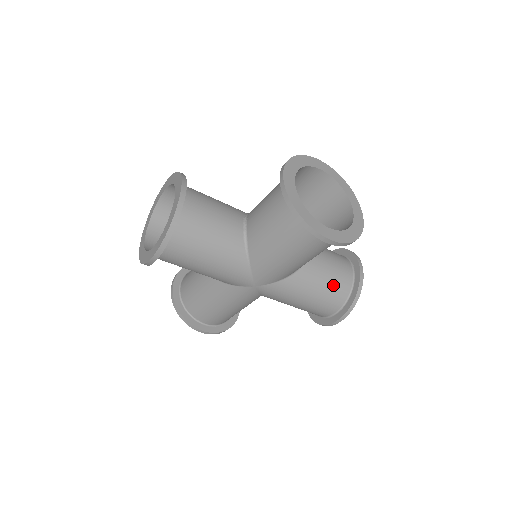
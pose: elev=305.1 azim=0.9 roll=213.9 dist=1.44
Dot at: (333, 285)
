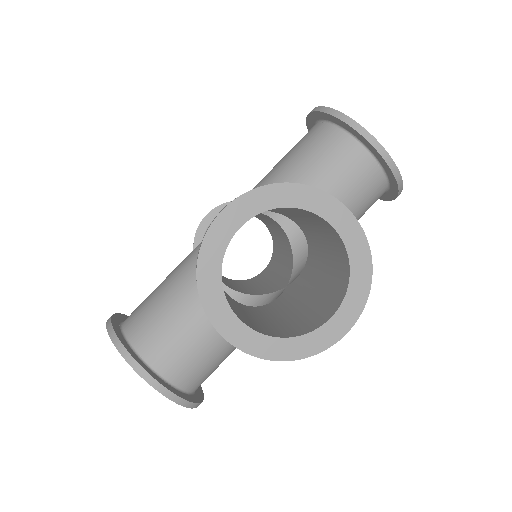
Dot at: (361, 201)
